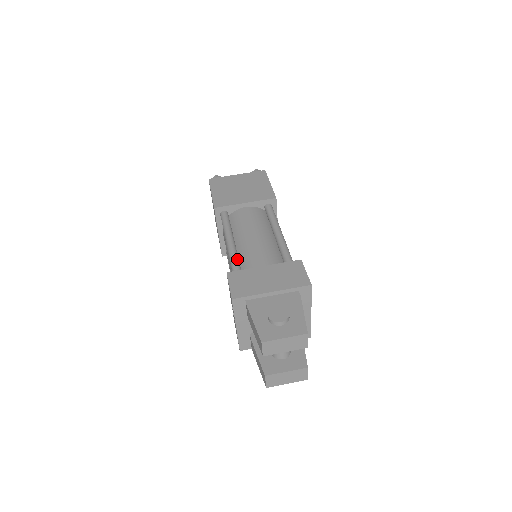
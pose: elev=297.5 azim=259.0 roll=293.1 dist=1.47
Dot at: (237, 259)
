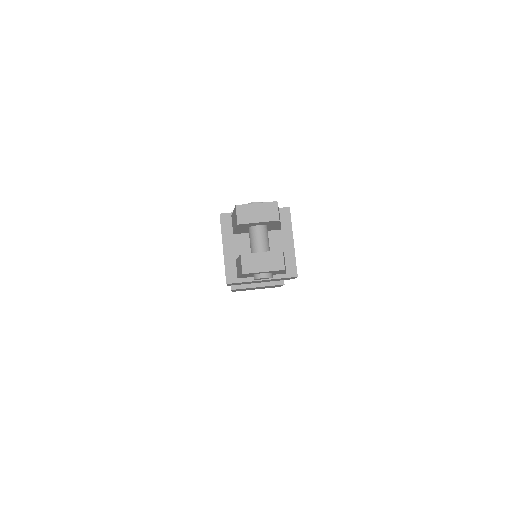
Dot at: occluded
